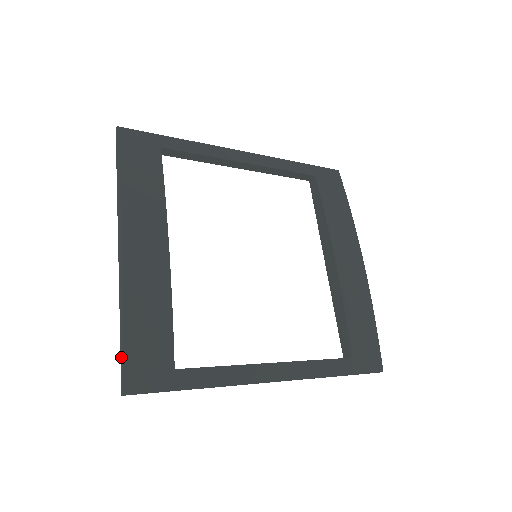
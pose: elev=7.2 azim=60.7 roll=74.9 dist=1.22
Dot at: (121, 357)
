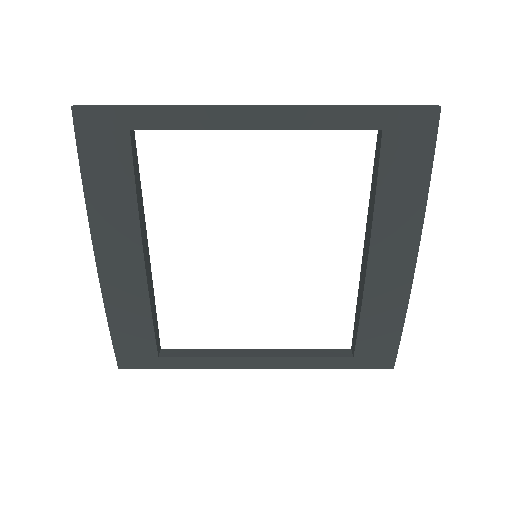
Dot at: (114, 344)
